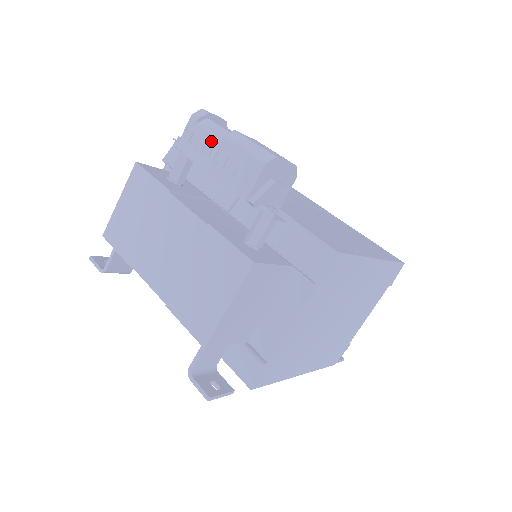
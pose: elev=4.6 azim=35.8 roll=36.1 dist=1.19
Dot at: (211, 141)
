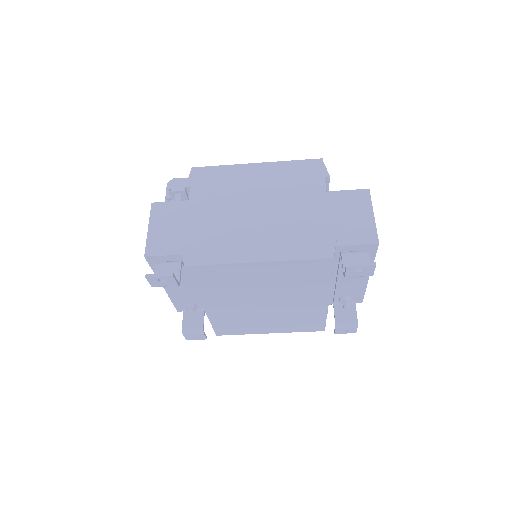
Dot at: occluded
